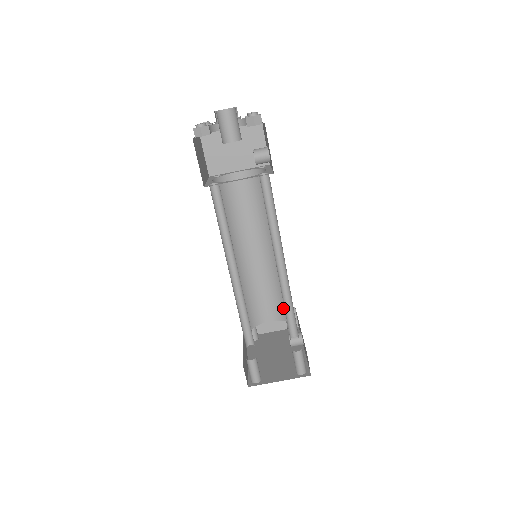
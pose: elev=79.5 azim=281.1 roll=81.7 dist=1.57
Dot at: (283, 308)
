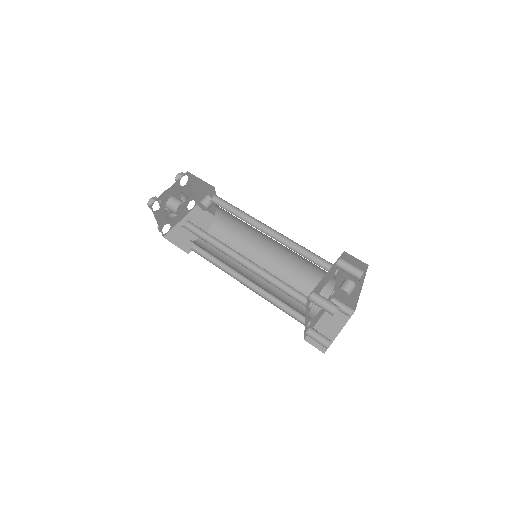
Dot at: occluded
